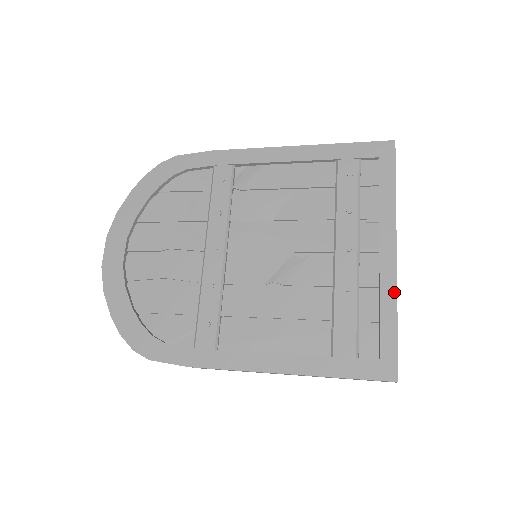
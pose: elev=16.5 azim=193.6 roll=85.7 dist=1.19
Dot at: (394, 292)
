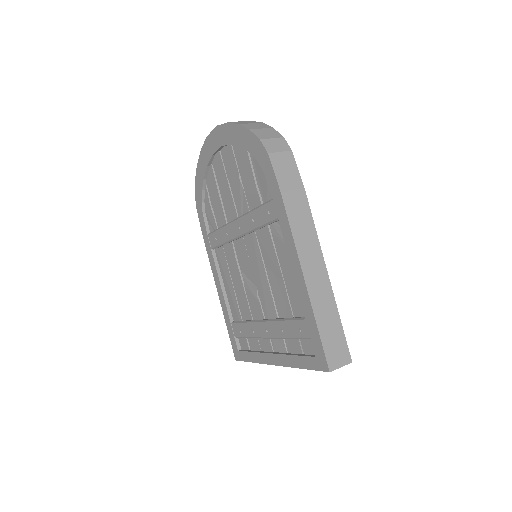
Dot at: (259, 362)
